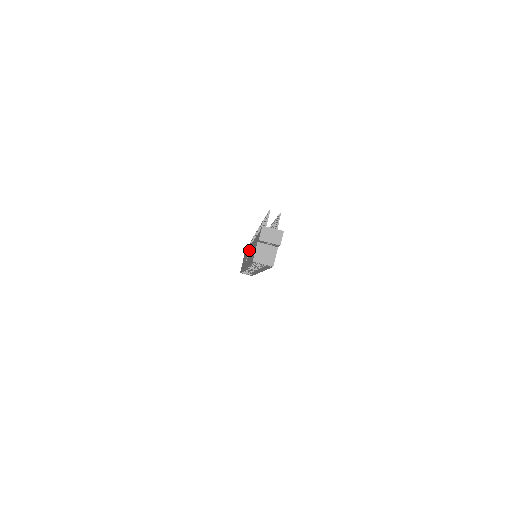
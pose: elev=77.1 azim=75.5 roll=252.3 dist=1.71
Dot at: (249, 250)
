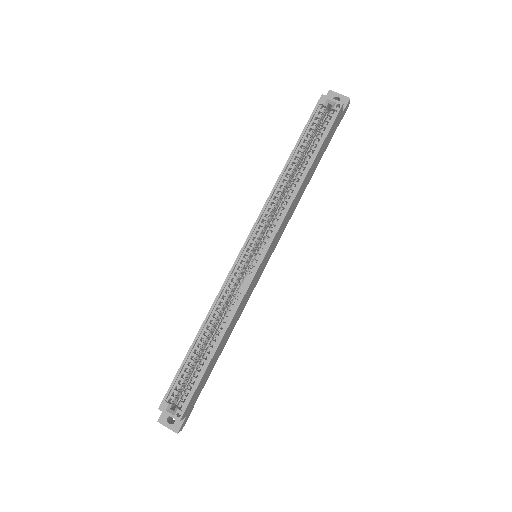
Dot at: occluded
